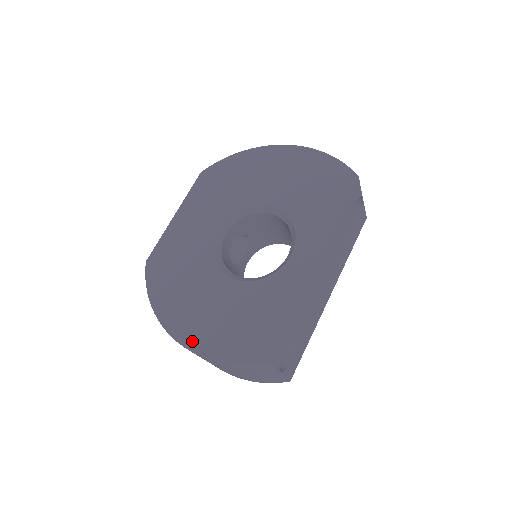
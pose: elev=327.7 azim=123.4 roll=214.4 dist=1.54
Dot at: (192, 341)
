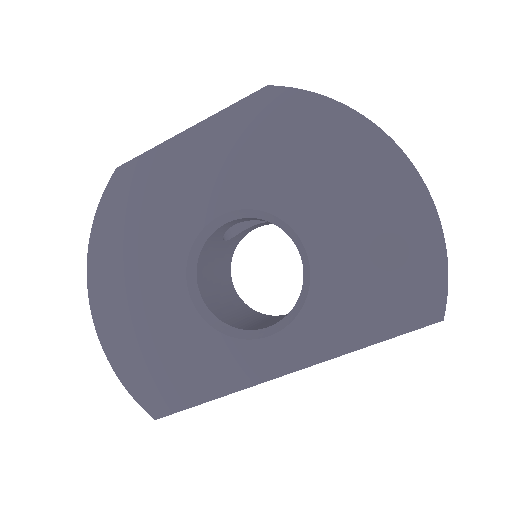
Dot at: (104, 323)
